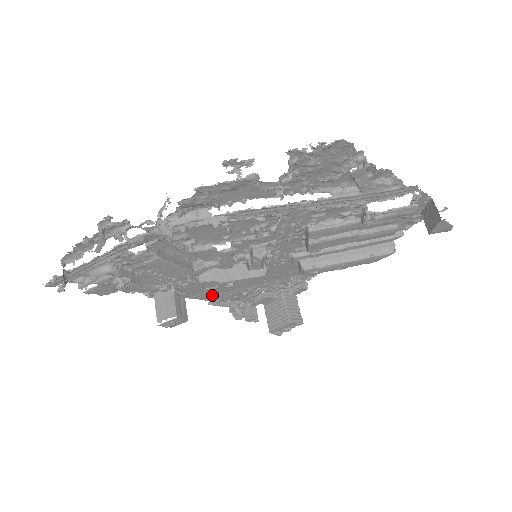
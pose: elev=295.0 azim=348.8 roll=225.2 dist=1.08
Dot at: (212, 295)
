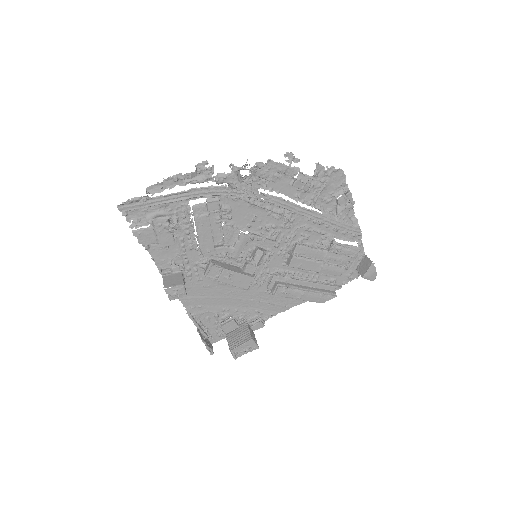
Dot at: (194, 304)
